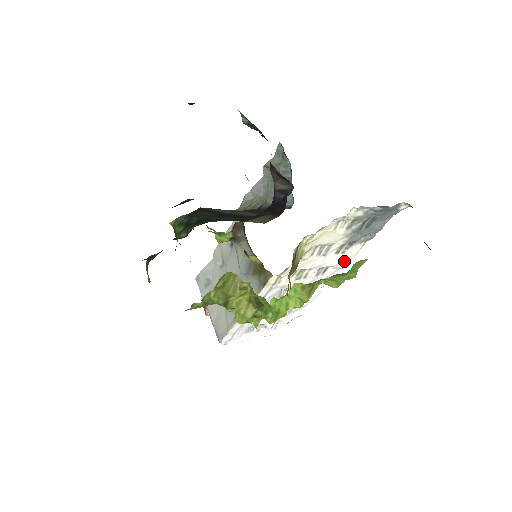
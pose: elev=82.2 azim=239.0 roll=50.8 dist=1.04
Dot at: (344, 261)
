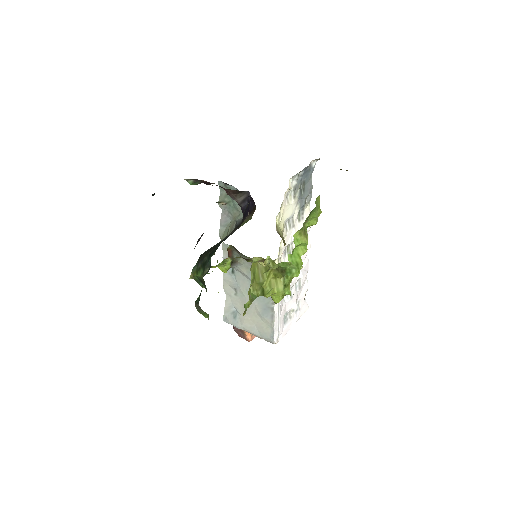
Dot at: occluded
